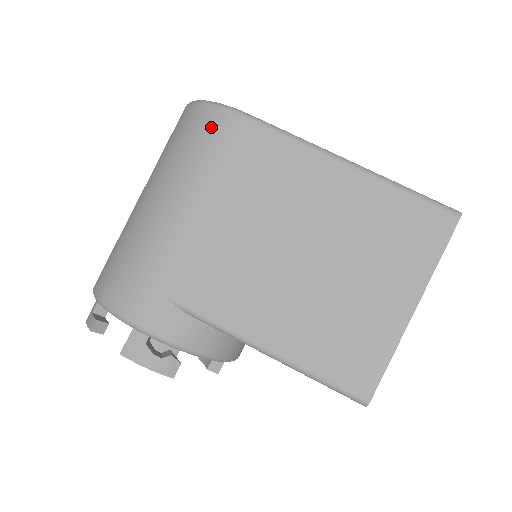
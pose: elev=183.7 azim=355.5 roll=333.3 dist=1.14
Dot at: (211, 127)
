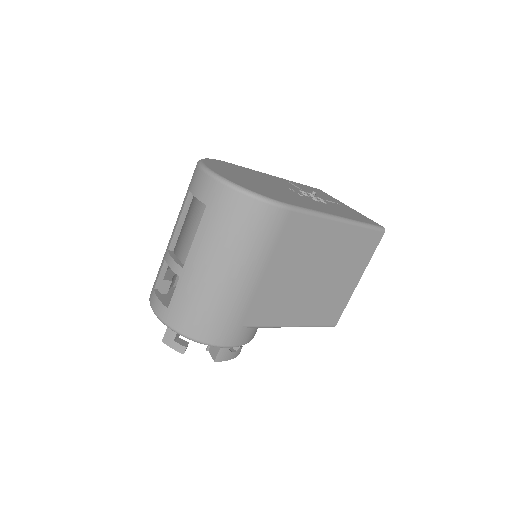
Dot at: (266, 220)
